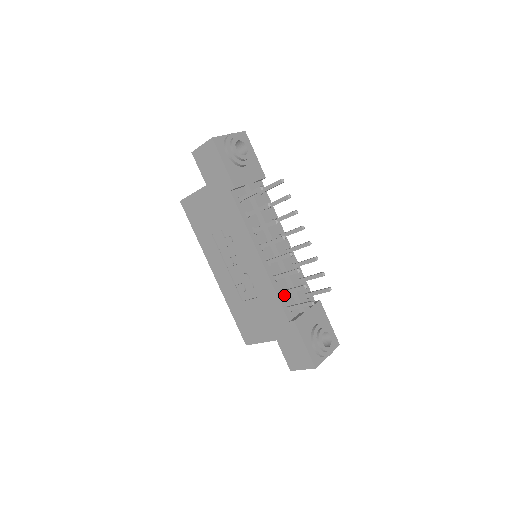
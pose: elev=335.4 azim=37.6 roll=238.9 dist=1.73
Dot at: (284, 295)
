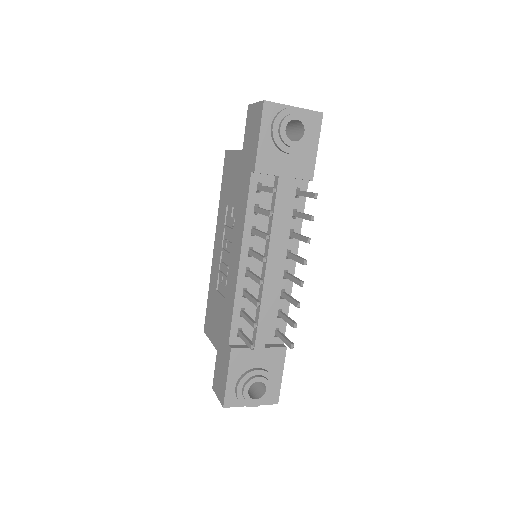
Dot at: occluded
